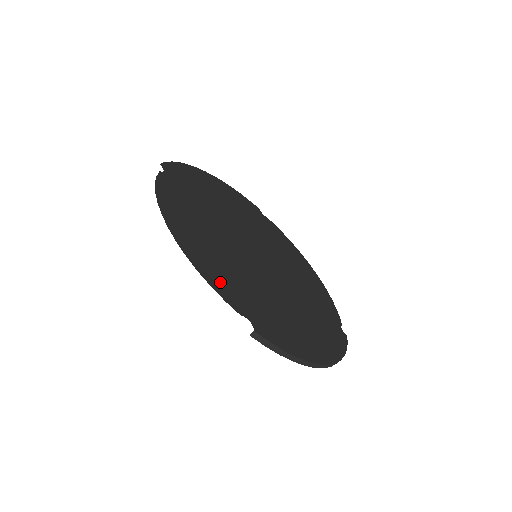
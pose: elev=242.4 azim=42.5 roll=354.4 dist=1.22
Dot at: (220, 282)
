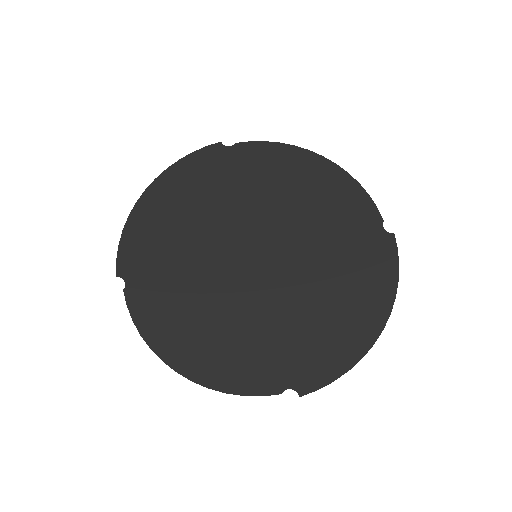
Dot at: (247, 375)
